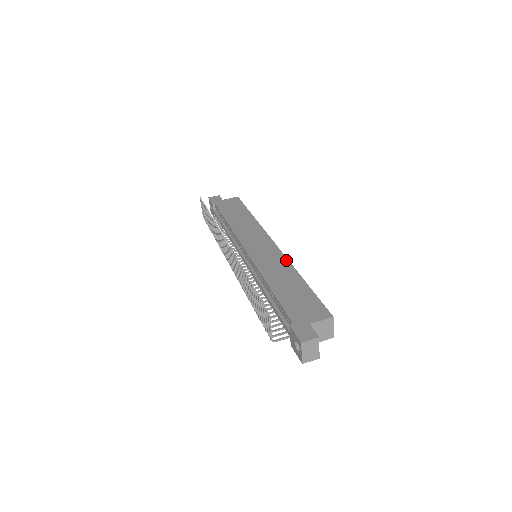
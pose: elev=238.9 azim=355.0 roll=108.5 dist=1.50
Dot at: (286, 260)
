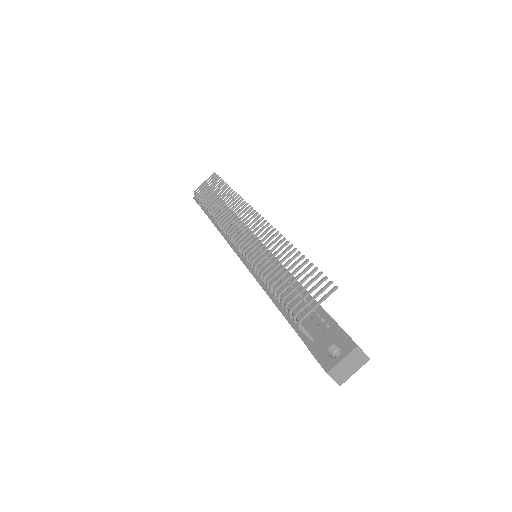
Dot at: occluded
